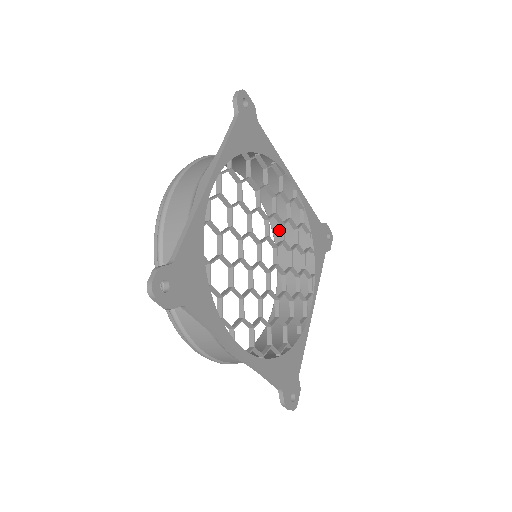
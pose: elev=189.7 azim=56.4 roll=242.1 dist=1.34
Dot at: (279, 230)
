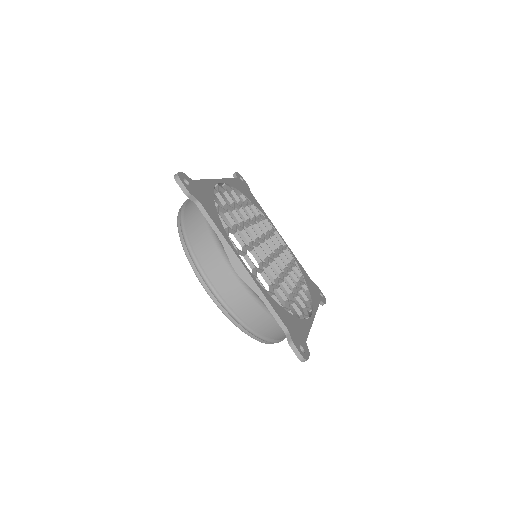
Dot at: occluded
